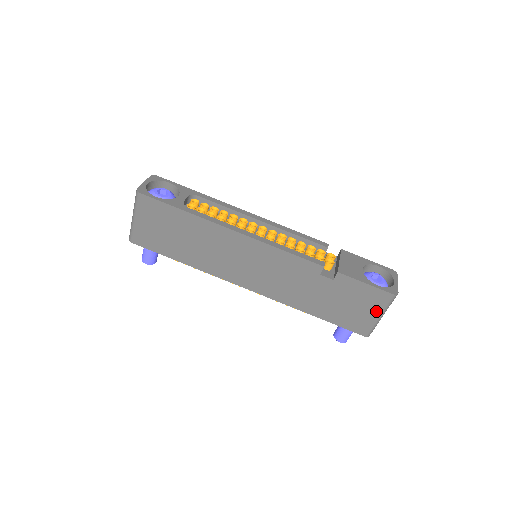
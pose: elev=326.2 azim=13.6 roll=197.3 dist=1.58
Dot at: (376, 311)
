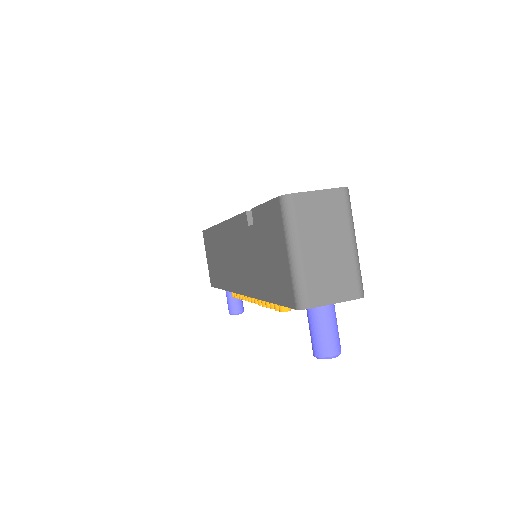
Dot at: (283, 244)
